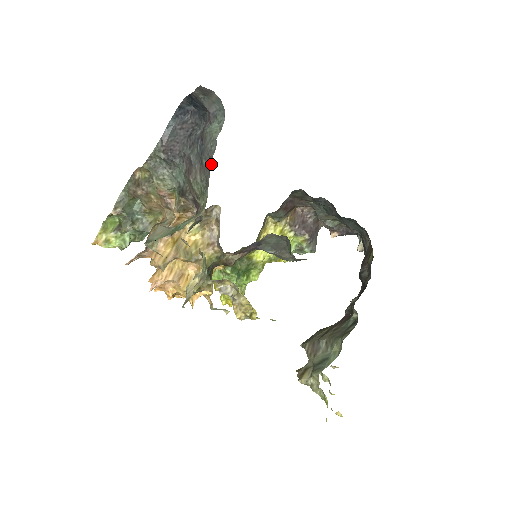
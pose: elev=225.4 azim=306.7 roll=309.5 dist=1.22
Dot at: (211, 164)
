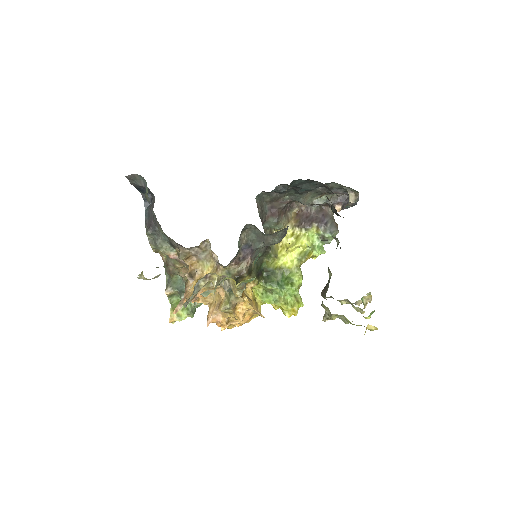
Dot at: occluded
